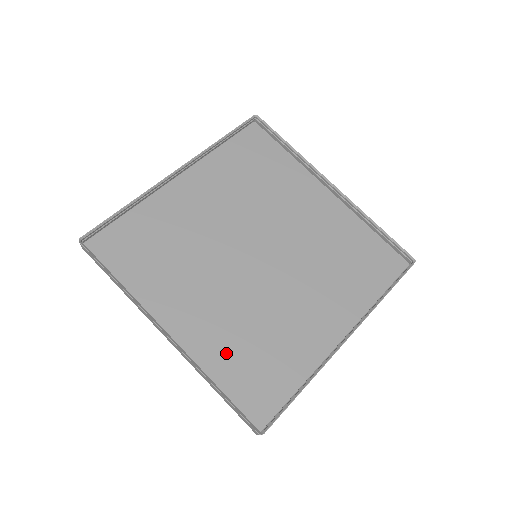
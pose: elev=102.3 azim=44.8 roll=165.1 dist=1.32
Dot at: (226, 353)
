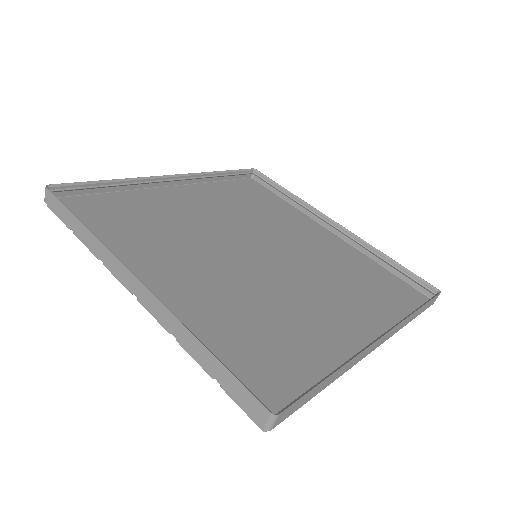
Dot at: (217, 326)
